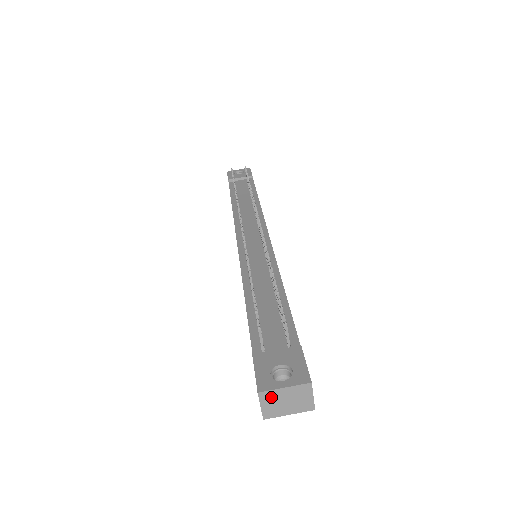
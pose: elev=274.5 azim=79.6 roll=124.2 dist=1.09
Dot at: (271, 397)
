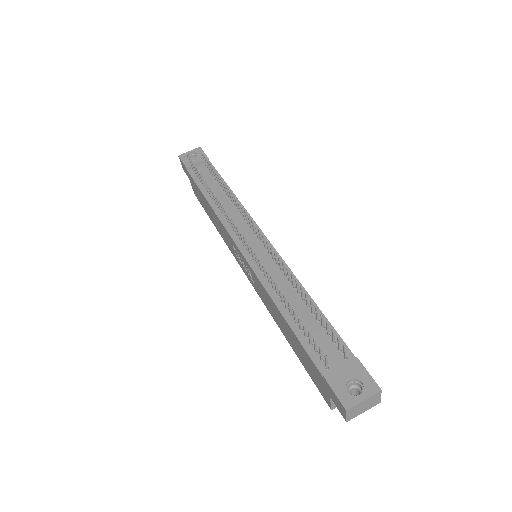
Dot at: (354, 409)
